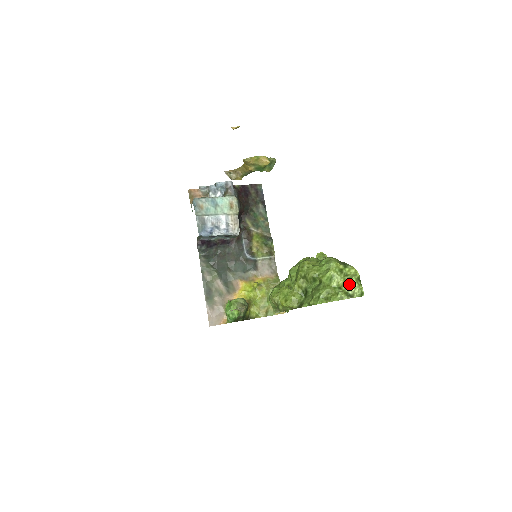
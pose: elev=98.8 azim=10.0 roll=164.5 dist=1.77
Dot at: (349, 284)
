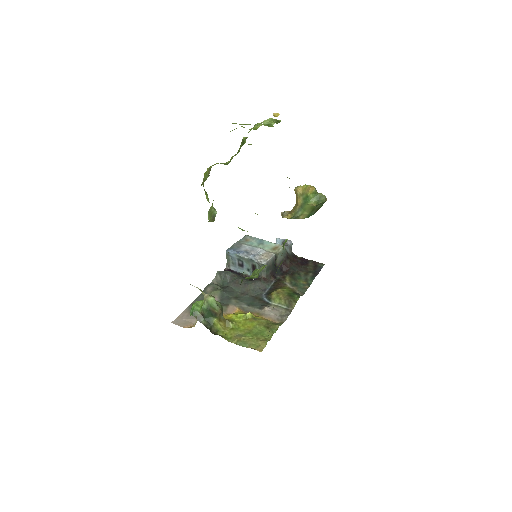
Dot at: occluded
